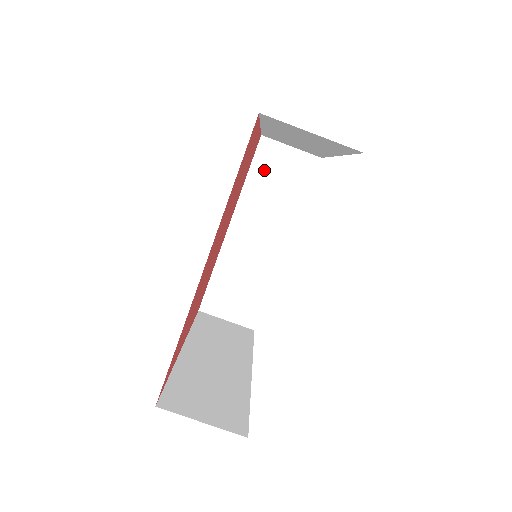
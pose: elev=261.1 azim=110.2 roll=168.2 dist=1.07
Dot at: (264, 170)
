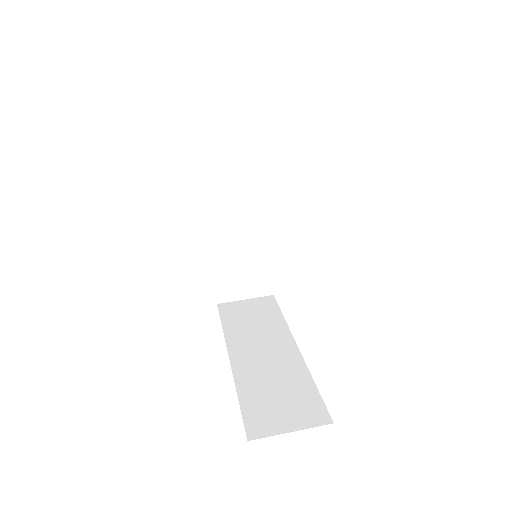
Dot at: (234, 317)
